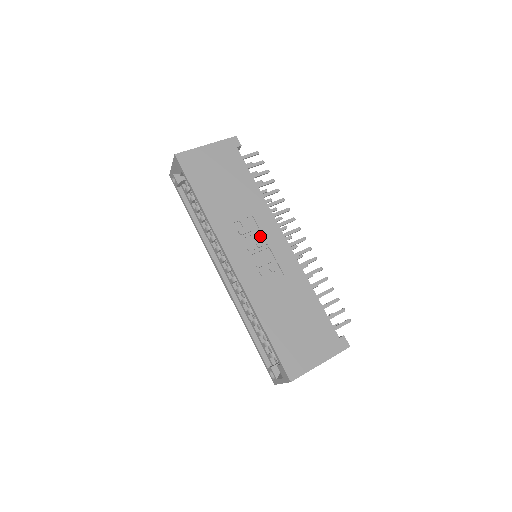
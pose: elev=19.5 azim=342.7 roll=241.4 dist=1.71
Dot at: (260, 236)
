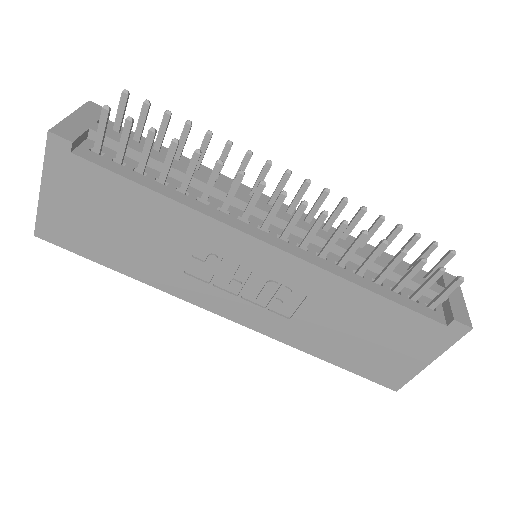
Dot at: (232, 263)
